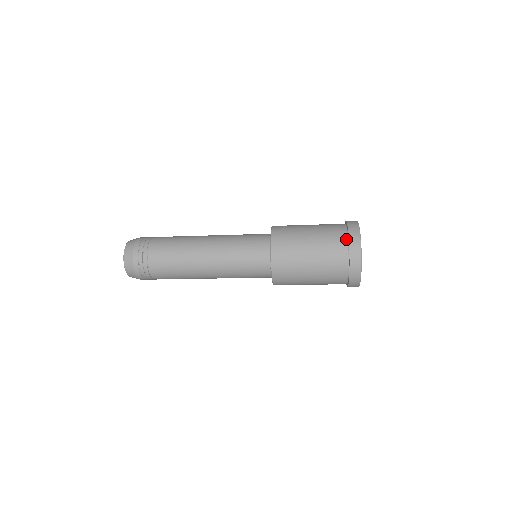
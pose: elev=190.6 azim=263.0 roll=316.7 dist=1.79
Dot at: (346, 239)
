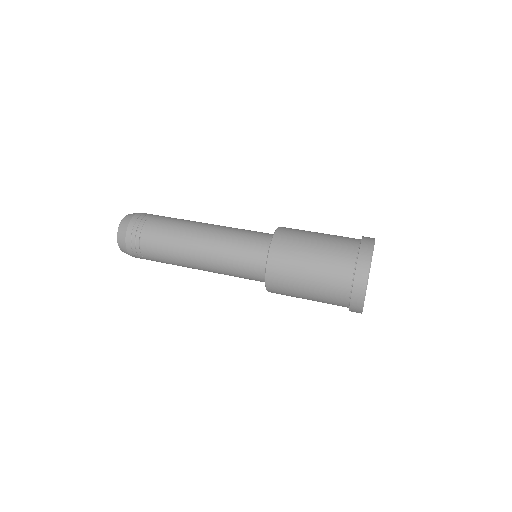
Dot at: (348, 297)
